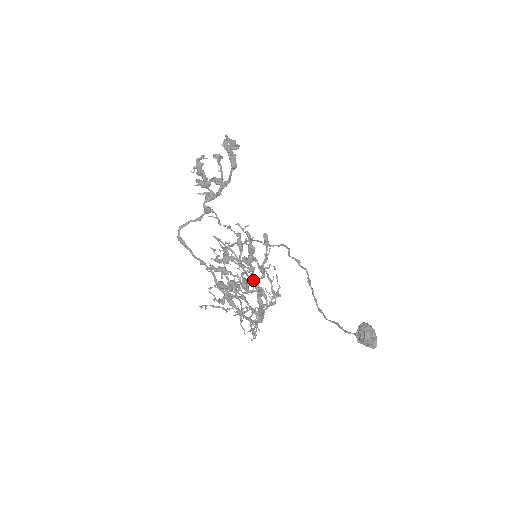
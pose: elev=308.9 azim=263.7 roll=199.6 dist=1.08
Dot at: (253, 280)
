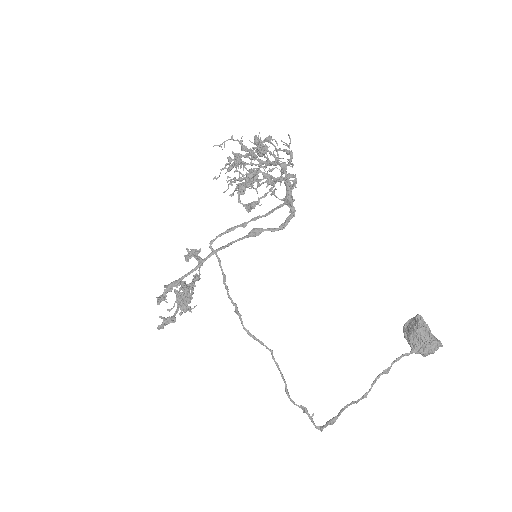
Dot at: (266, 162)
